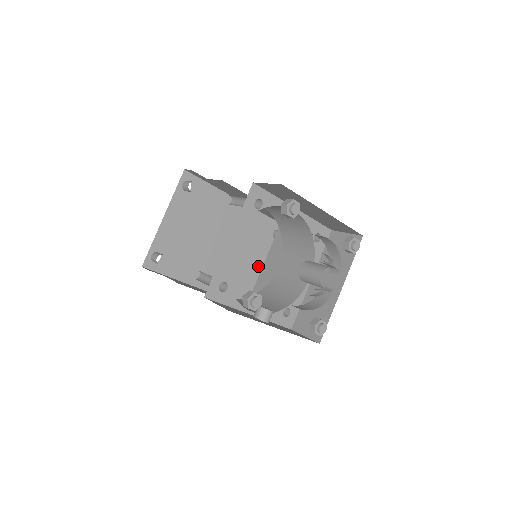
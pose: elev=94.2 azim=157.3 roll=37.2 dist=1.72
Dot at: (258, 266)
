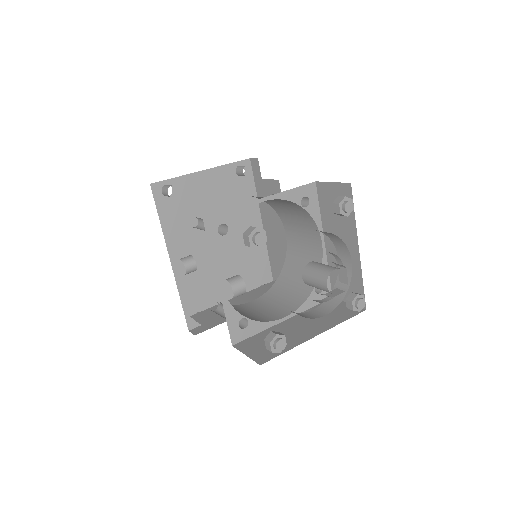
Dot at: (228, 298)
